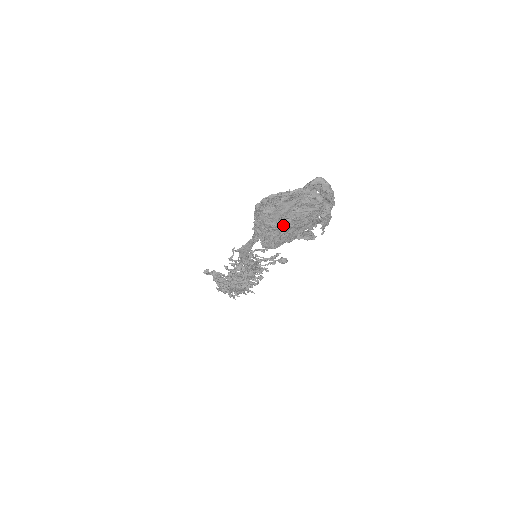
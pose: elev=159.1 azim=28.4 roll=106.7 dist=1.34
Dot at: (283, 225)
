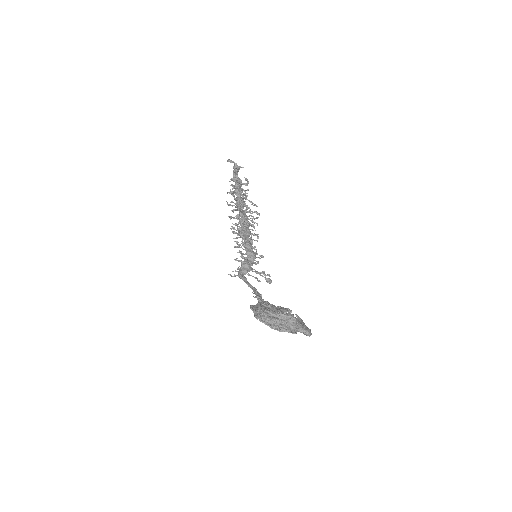
Dot at: occluded
